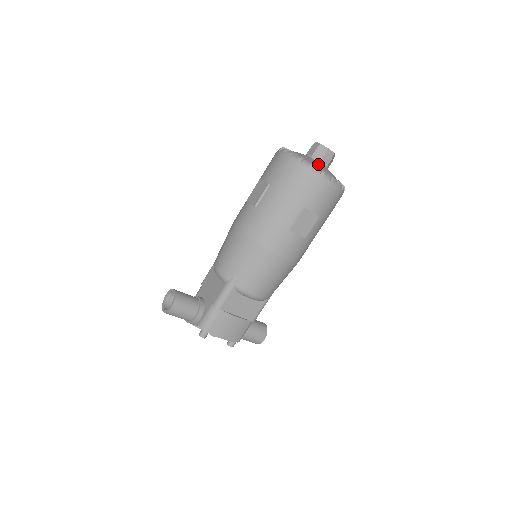
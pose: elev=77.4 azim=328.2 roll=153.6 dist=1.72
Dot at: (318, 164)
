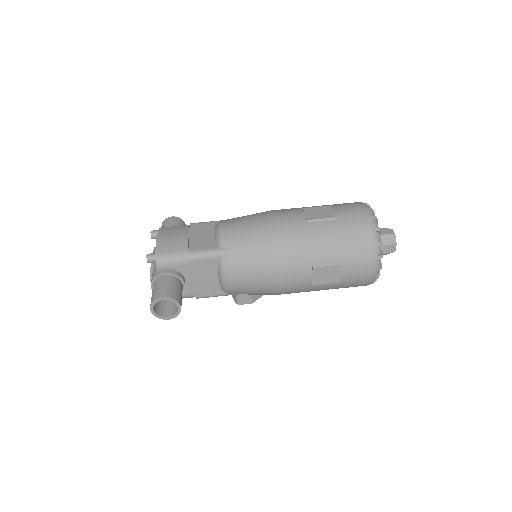
Dot at: occluded
